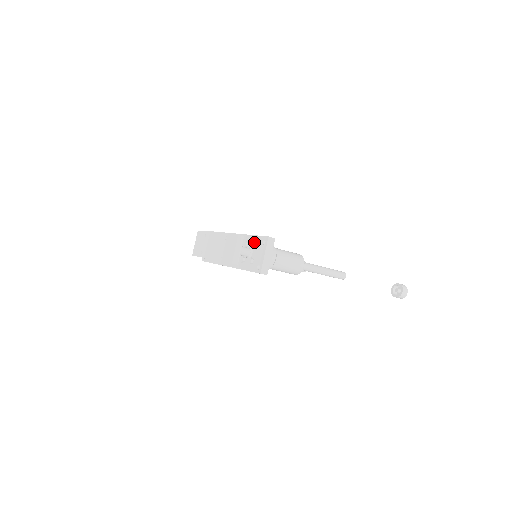
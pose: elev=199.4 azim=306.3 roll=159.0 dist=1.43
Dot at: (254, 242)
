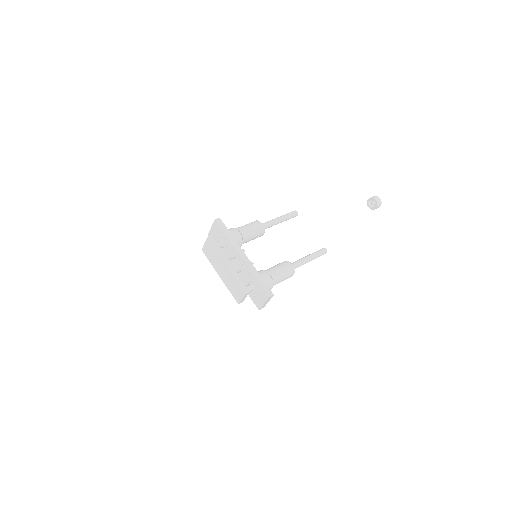
Dot at: (257, 289)
